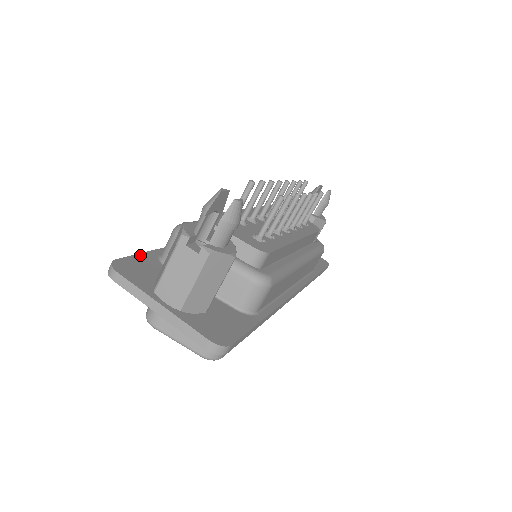
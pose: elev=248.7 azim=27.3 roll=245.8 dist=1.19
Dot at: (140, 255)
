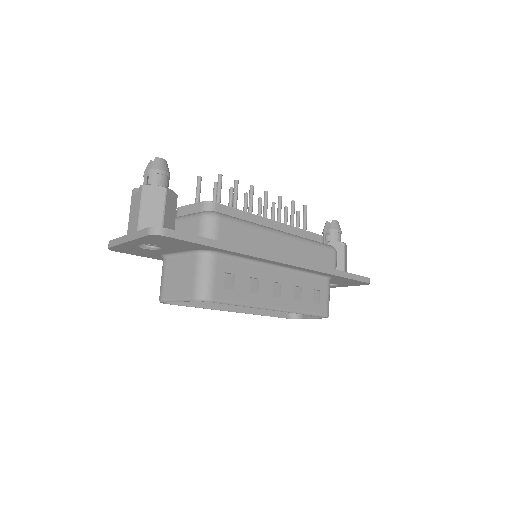
Dot at: occluded
